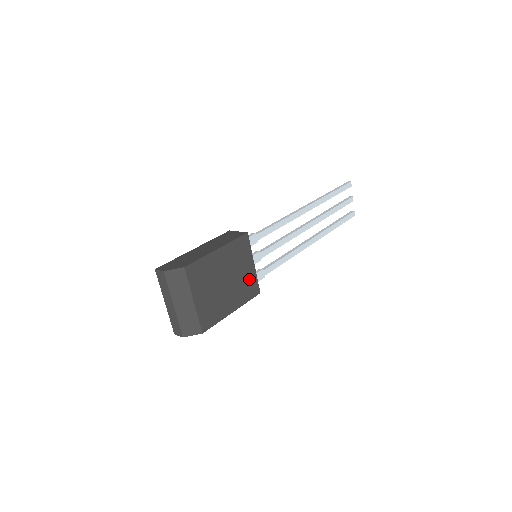
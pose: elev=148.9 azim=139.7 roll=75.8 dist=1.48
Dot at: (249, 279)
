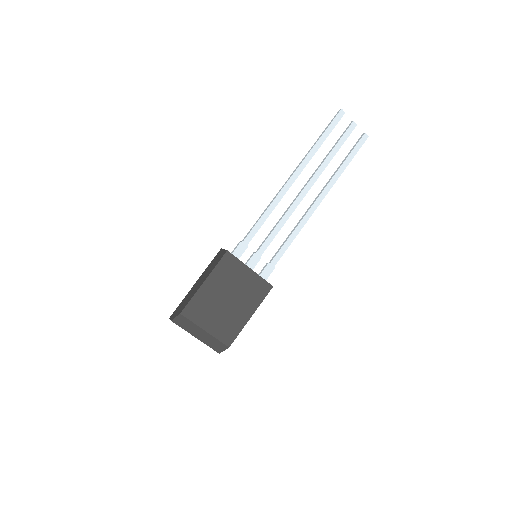
Dot at: (253, 283)
